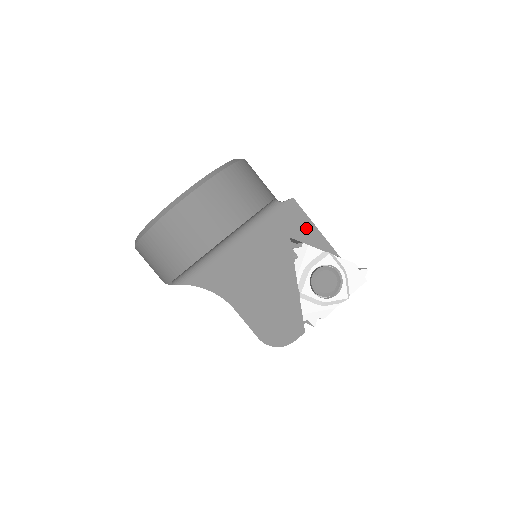
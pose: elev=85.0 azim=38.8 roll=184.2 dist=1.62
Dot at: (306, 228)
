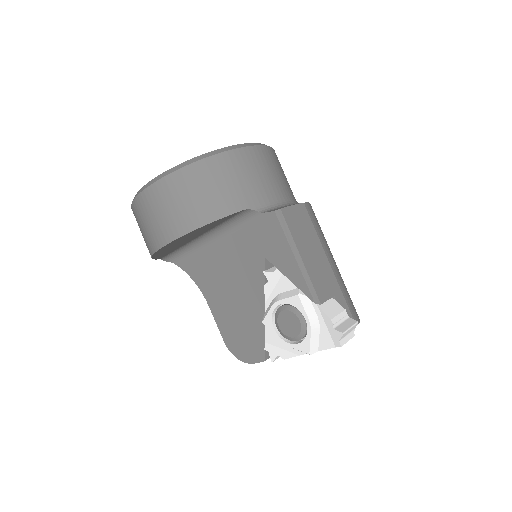
Dot at: (283, 253)
